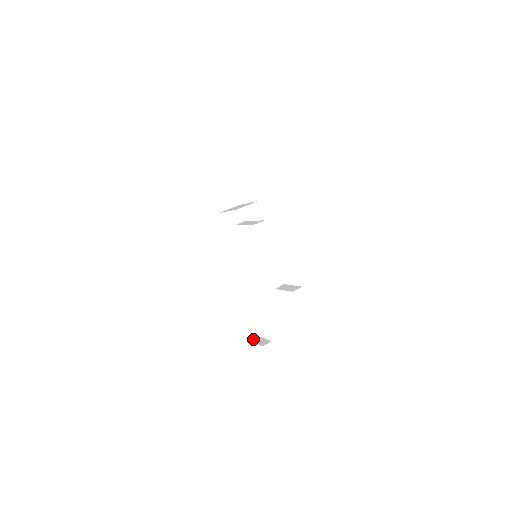
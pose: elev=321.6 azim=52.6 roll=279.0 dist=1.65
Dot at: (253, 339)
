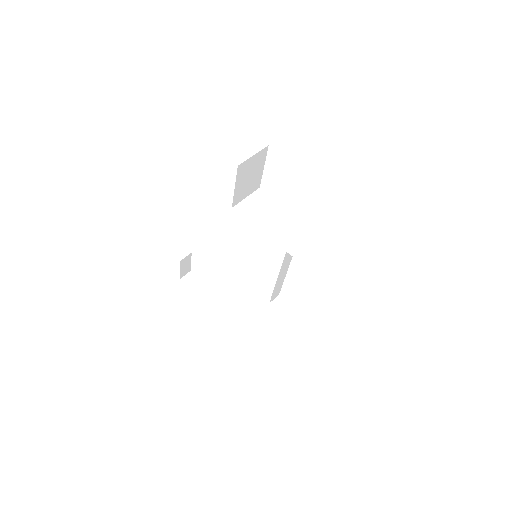
Dot at: (184, 275)
